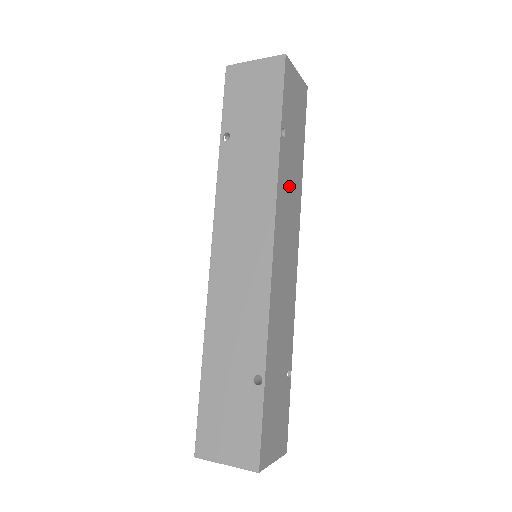
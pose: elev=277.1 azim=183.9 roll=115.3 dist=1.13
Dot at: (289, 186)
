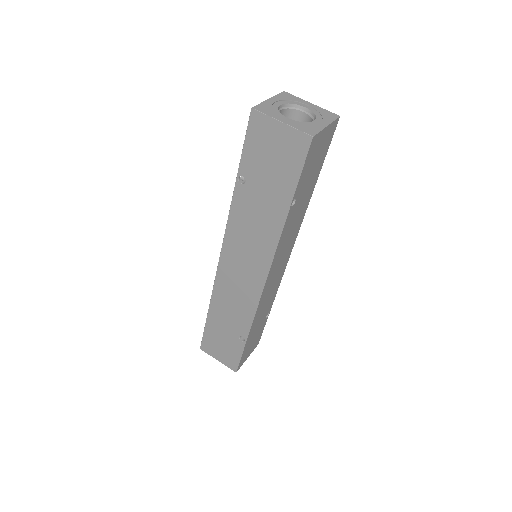
Dot at: (292, 226)
